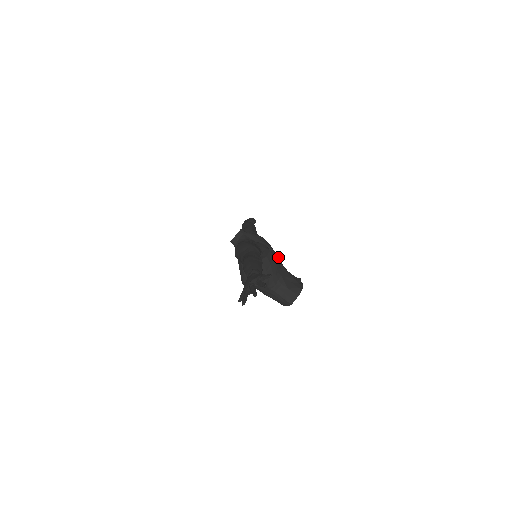
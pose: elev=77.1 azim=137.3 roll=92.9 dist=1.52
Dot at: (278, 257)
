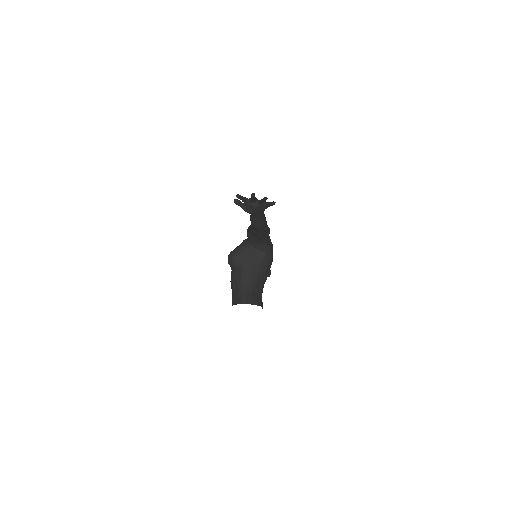
Dot at: occluded
